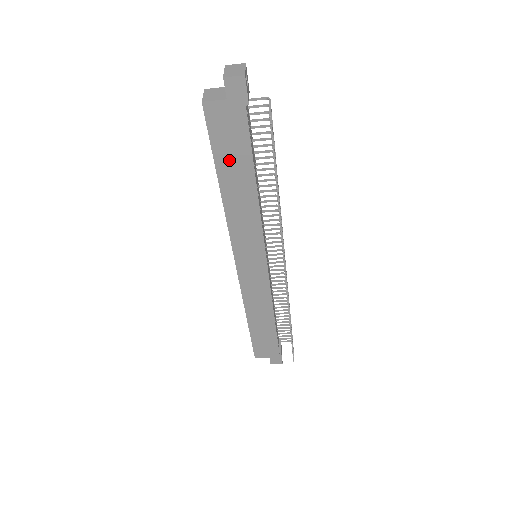
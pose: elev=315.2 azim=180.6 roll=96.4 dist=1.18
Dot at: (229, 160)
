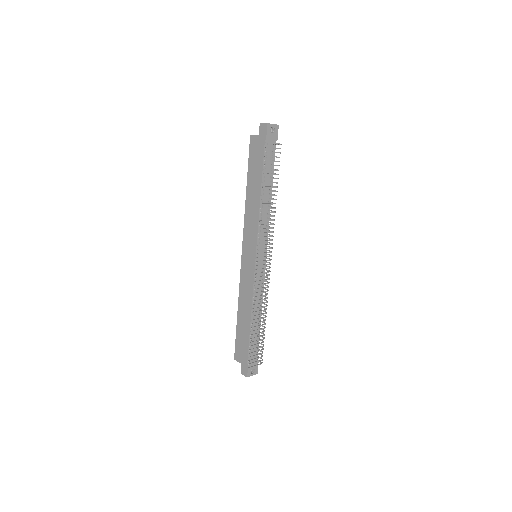
Dot at: (253, 172)
